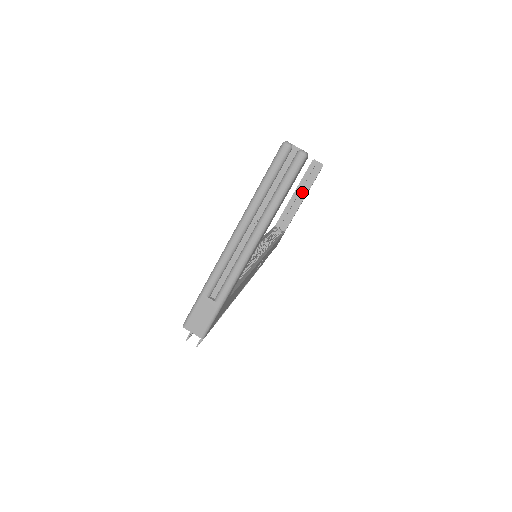
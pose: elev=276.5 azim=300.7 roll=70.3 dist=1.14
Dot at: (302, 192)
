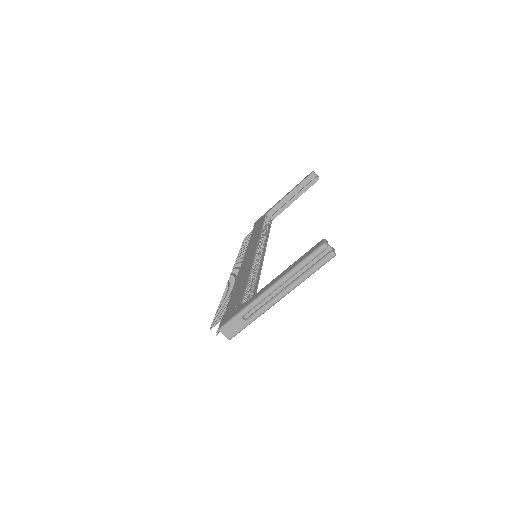
Dot at: (296, 195)
